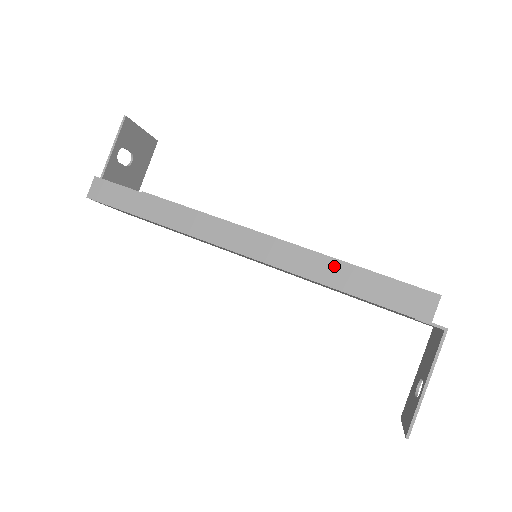
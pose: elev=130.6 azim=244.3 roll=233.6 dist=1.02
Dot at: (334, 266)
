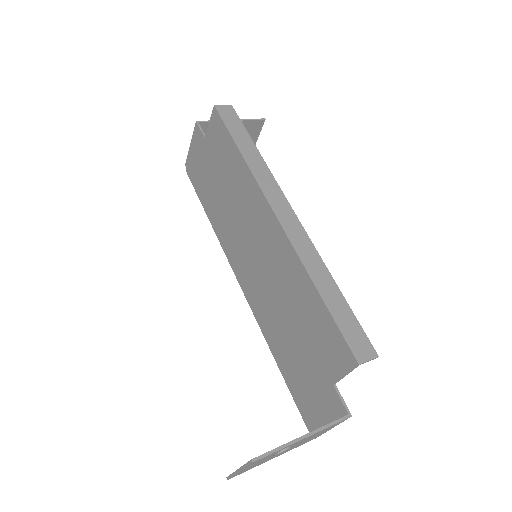
Dot at: (332, 285)
